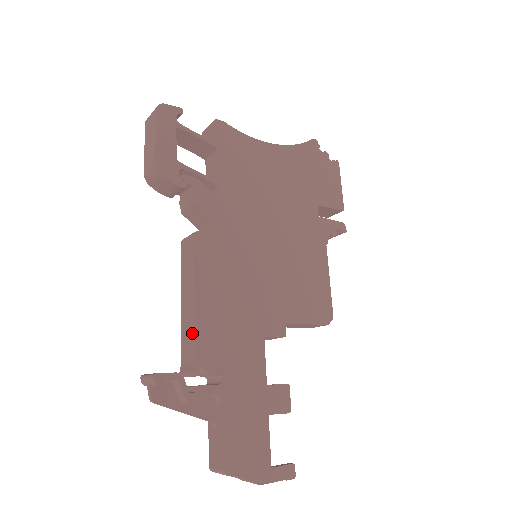
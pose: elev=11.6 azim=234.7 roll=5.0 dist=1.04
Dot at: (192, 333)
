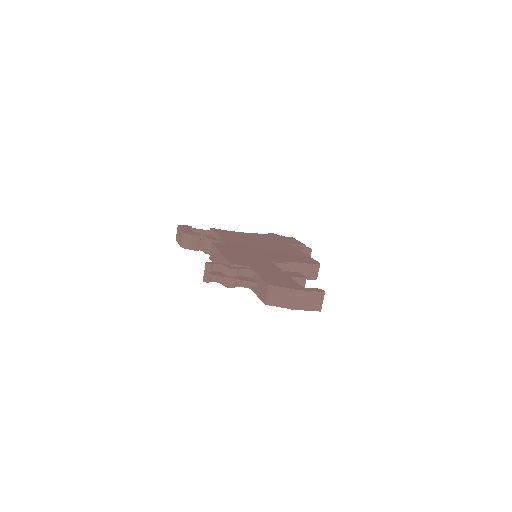
Dot at: (225, 261)
